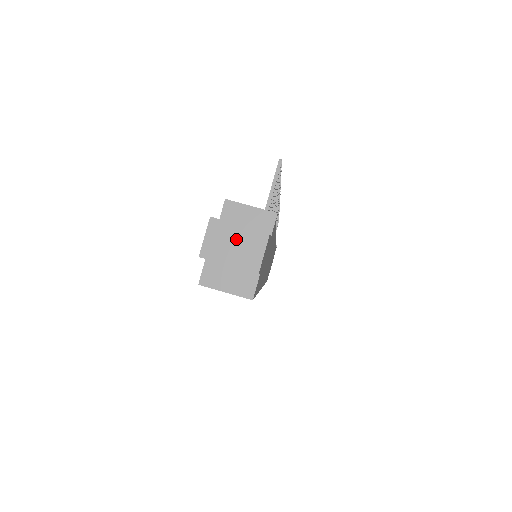
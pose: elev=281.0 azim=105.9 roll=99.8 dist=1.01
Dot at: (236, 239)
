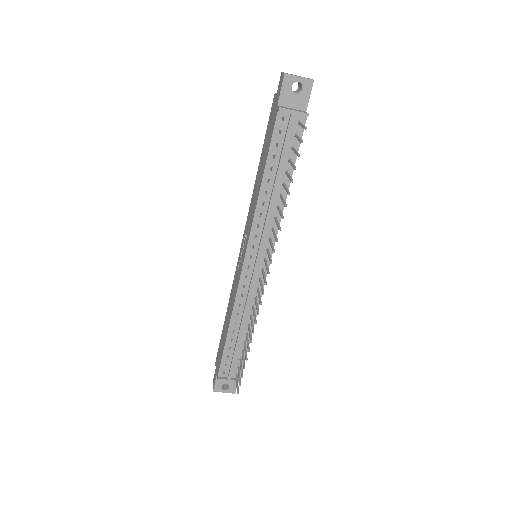
Dot at: (224, 389)
